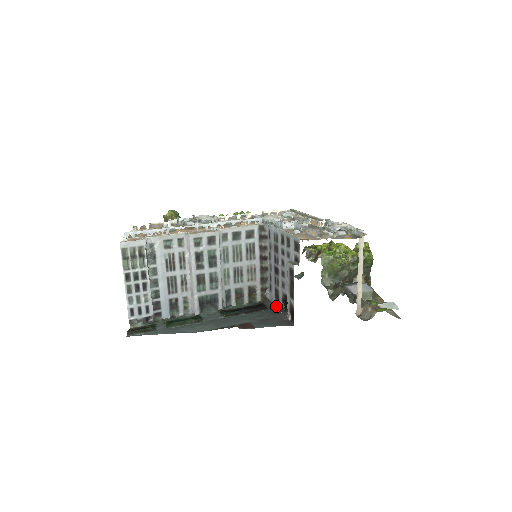
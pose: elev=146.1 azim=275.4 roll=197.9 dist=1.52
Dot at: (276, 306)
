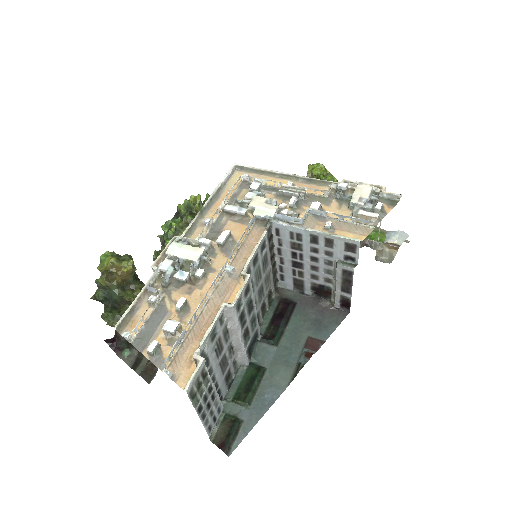
Dot at: (298, 293)
